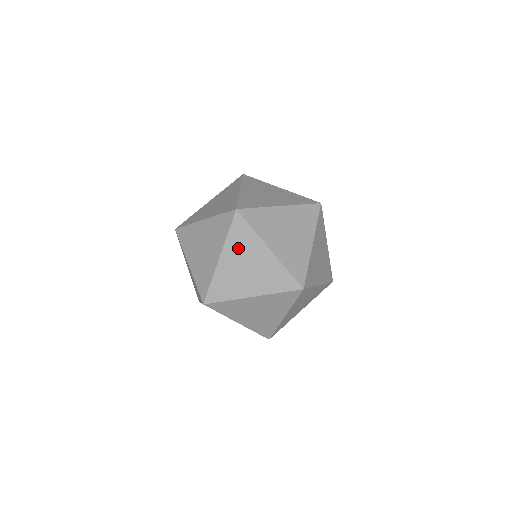
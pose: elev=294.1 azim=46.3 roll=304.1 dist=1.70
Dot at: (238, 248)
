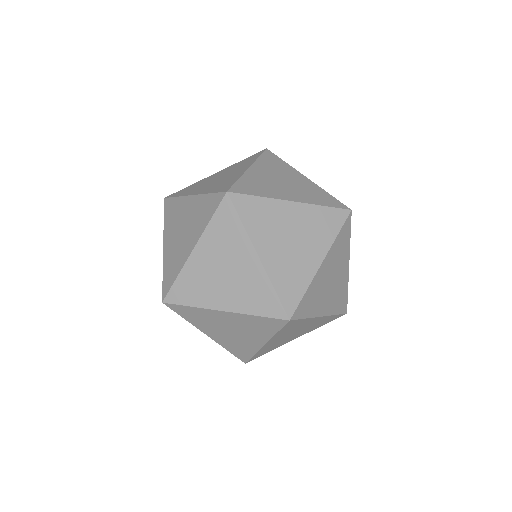
Dot at: (265, 229)
